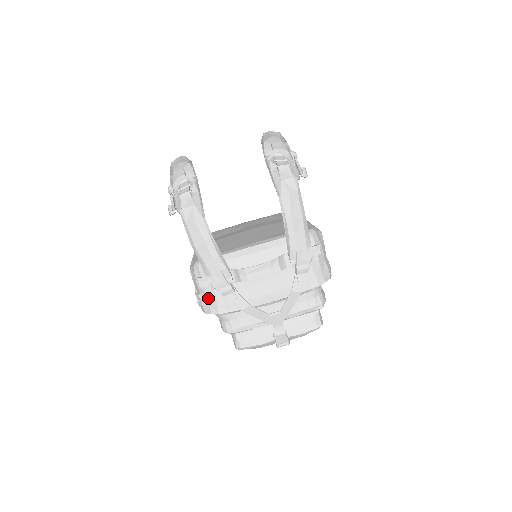
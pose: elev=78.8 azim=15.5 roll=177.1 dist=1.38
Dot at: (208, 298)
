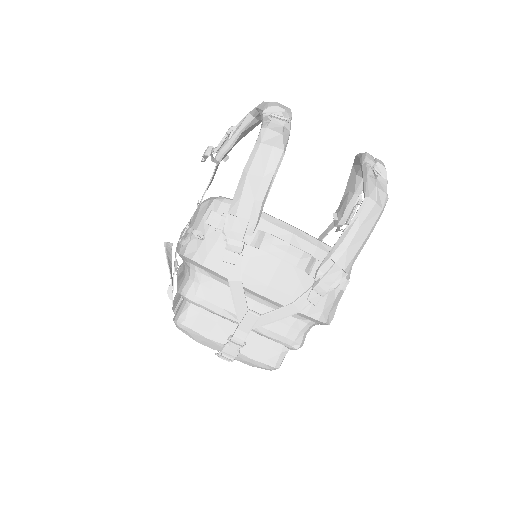
Dot at: (204, 240)
